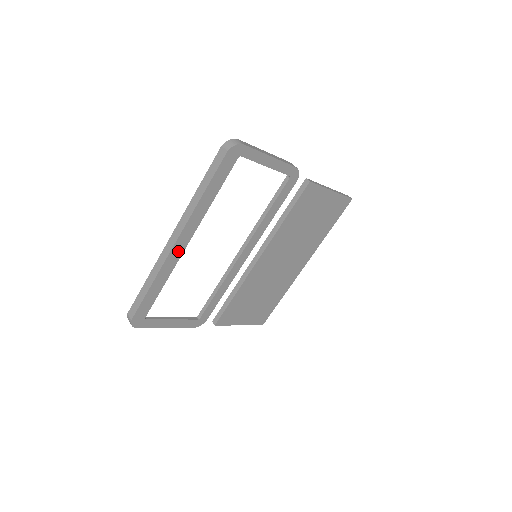
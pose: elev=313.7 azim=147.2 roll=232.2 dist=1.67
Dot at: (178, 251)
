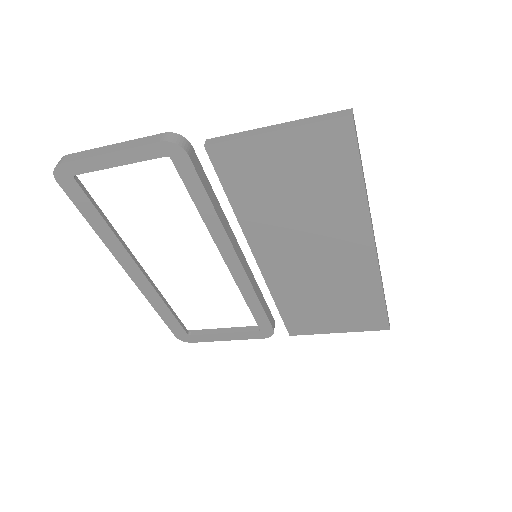
Dot at: (140, 278)
